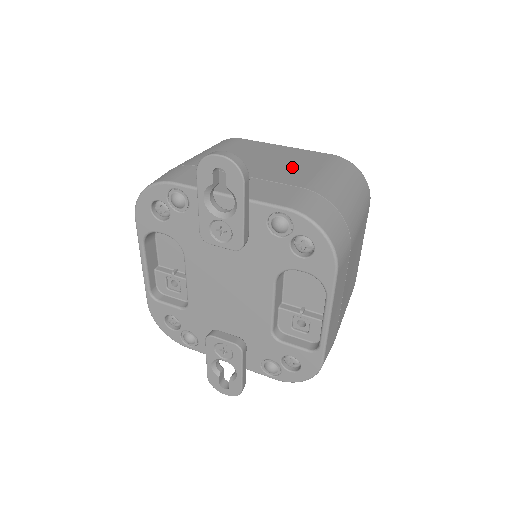
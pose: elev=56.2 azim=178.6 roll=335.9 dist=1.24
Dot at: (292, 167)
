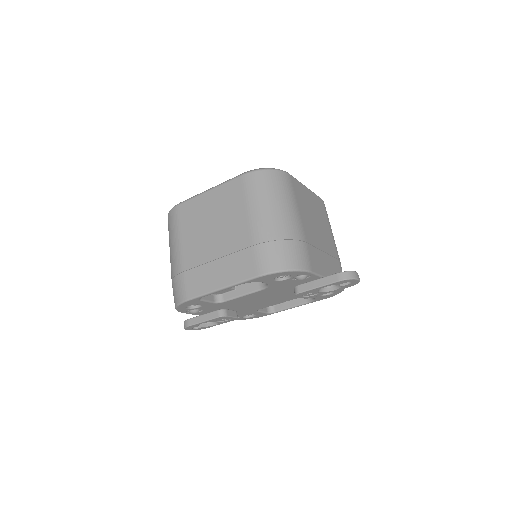
Dot at: (325, 229)
